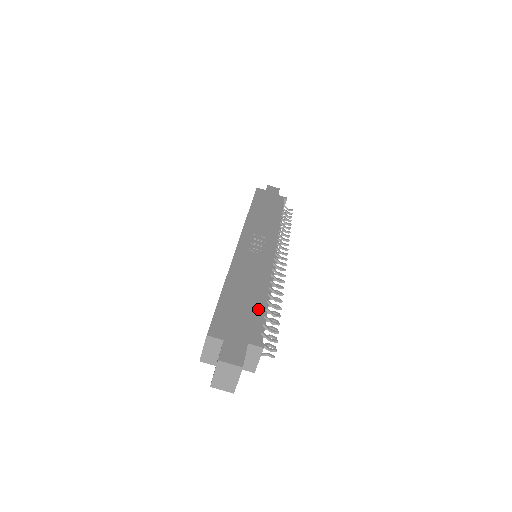
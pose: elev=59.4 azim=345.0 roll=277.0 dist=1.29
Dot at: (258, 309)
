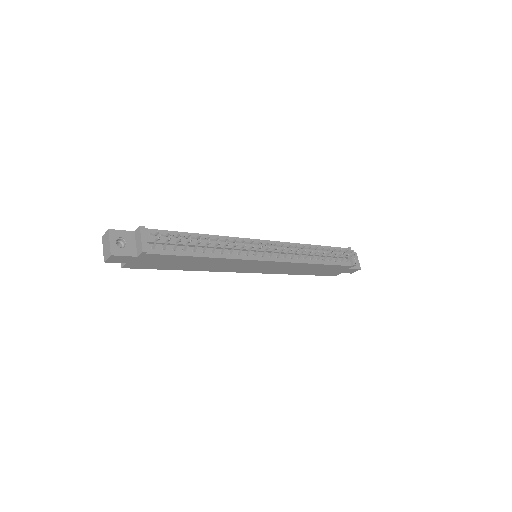
Dot at: occluded
